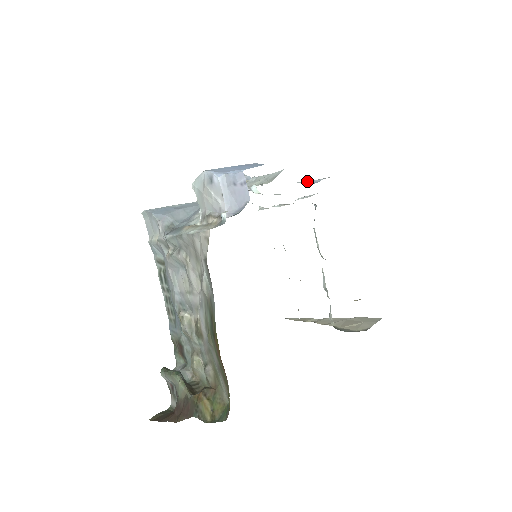
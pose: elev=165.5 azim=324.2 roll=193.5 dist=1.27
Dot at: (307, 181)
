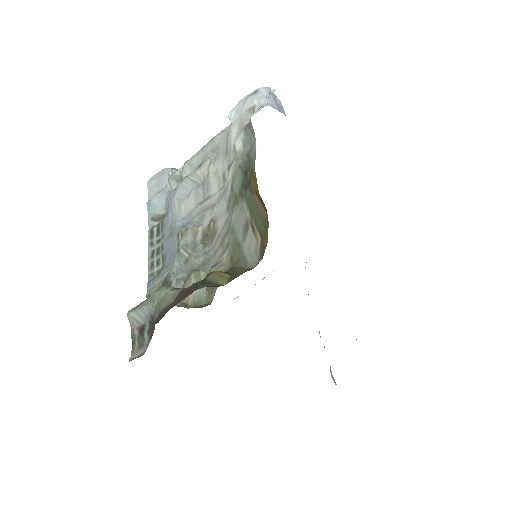
Dot at: occluded
